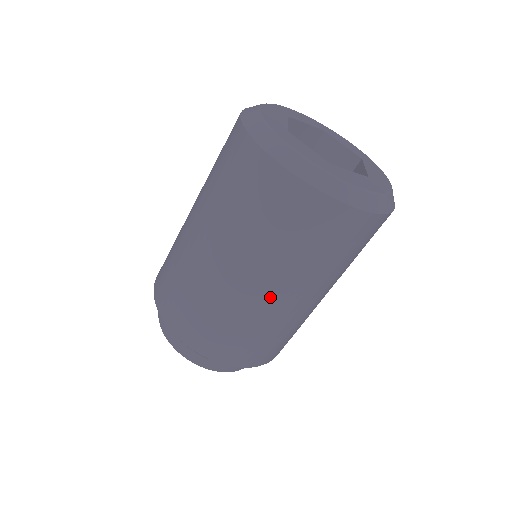
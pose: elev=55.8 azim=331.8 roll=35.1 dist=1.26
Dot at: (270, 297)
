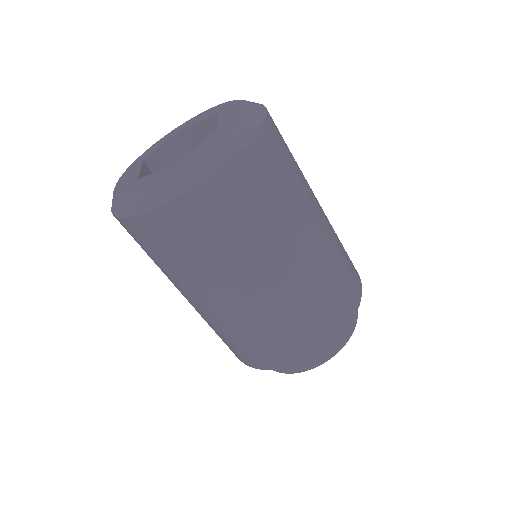
Dot at: (196, 305)
